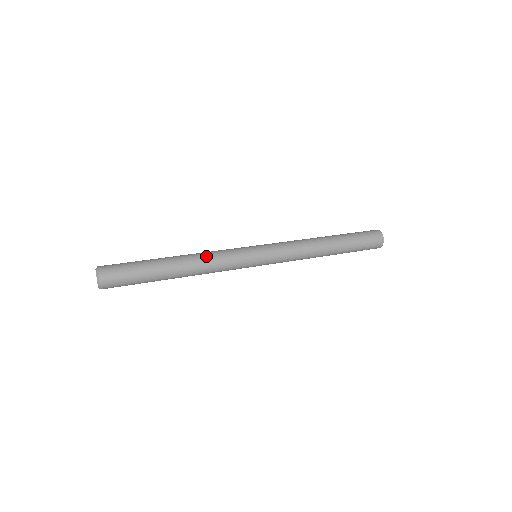
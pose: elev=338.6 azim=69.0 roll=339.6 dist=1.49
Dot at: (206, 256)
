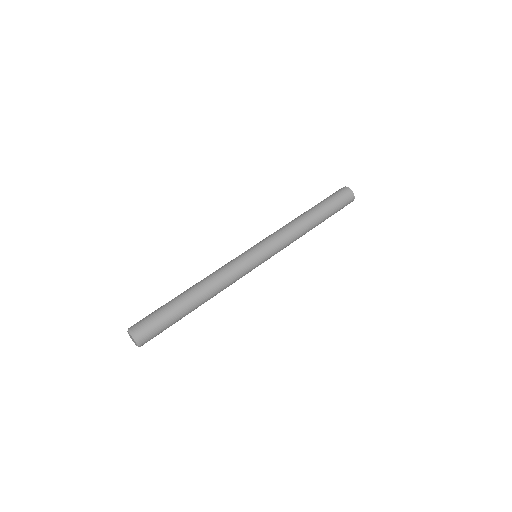
Dot at: (219, 280)
